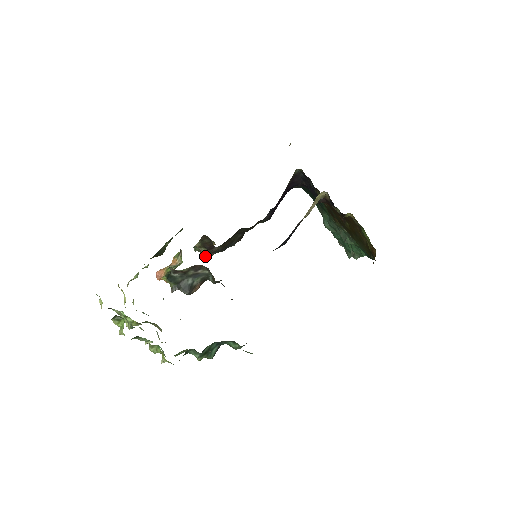
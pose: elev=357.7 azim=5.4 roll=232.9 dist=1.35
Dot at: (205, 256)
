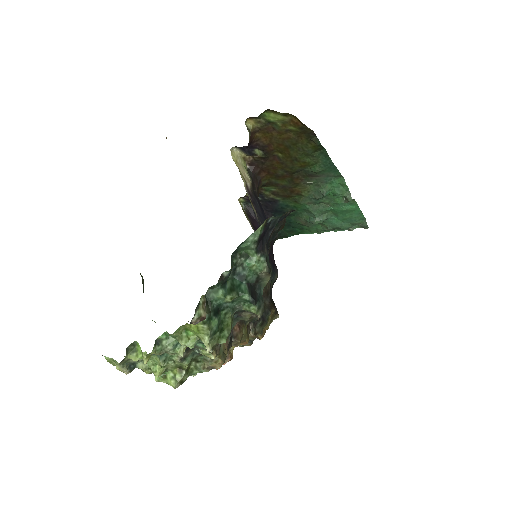
Dot at: (249, 336)
